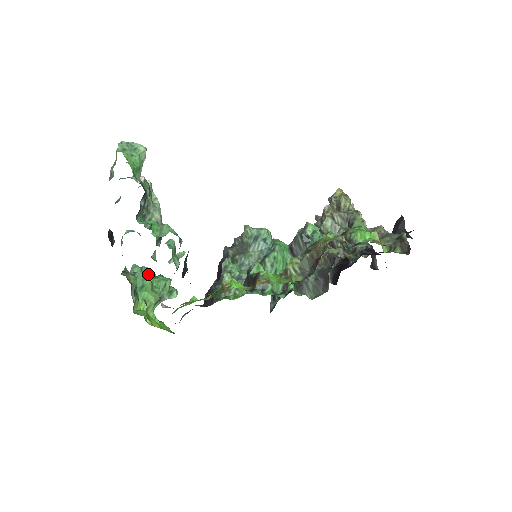
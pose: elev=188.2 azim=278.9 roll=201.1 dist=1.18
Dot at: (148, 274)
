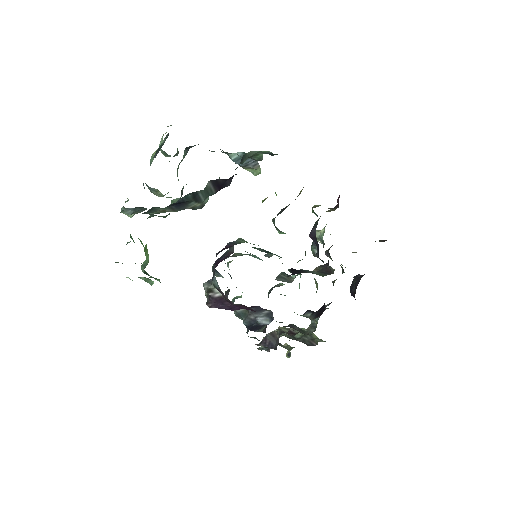
Dot at: occluded
